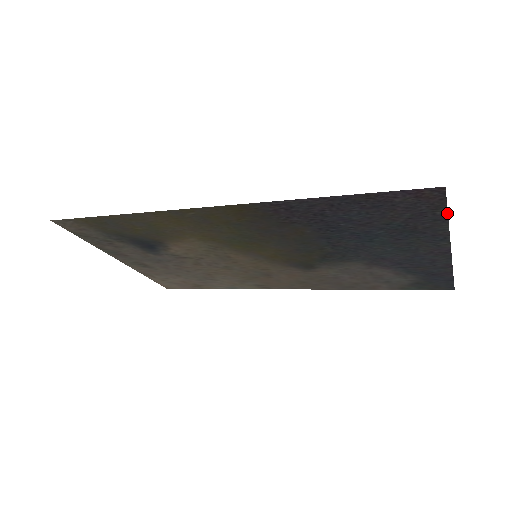
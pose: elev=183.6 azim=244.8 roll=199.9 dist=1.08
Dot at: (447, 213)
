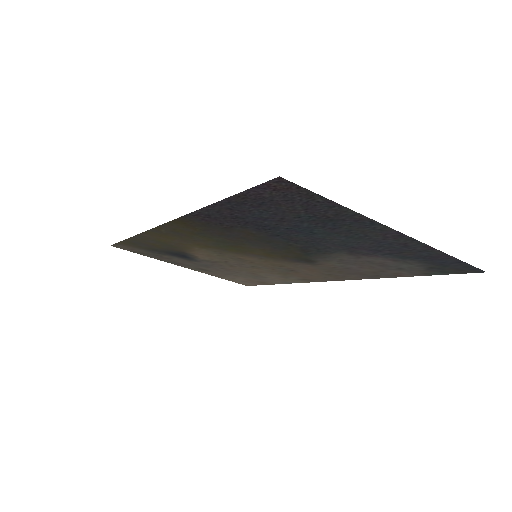
Dot at: (328, 199)
